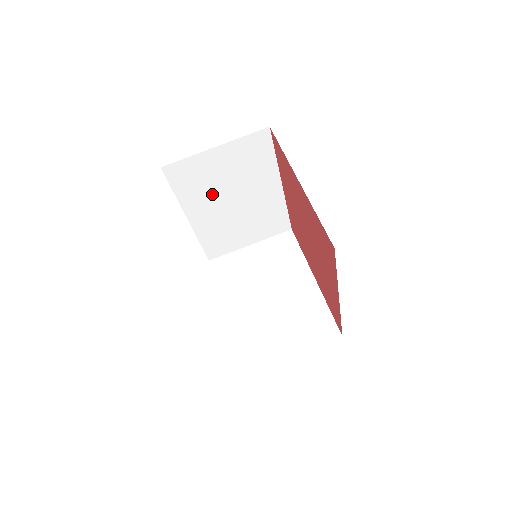
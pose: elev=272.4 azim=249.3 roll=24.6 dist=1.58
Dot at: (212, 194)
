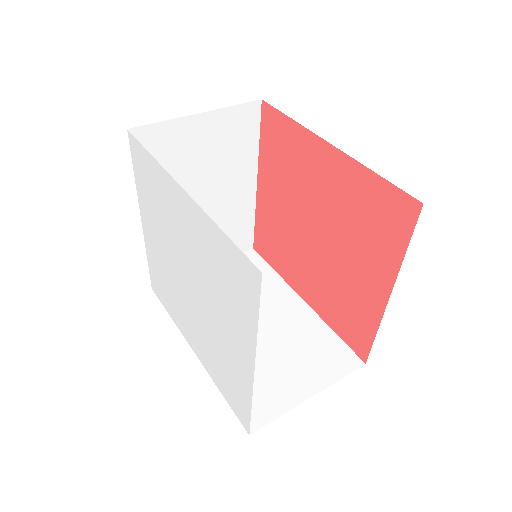
Dot at: occluded
